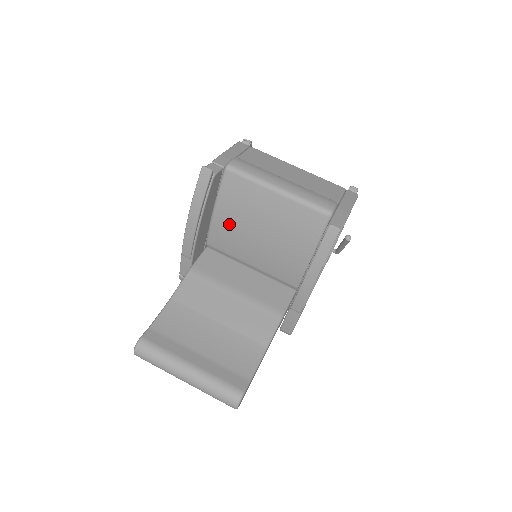
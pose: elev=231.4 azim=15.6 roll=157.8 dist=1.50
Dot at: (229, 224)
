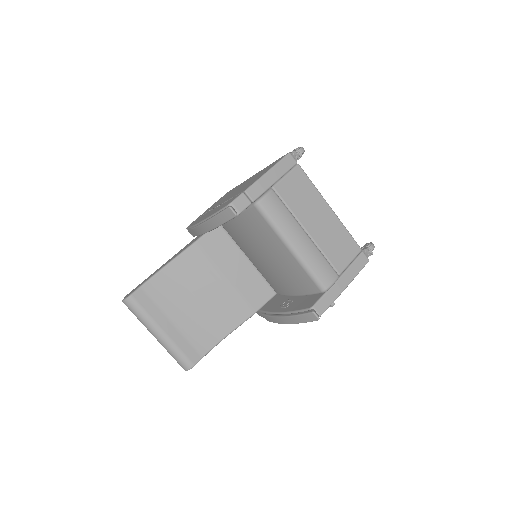
Dot at: (241, 232)
